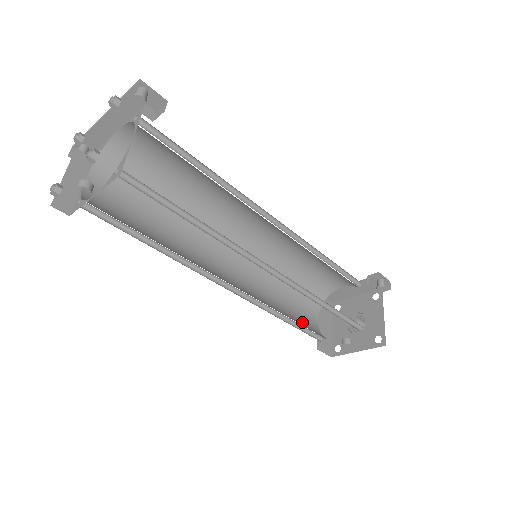
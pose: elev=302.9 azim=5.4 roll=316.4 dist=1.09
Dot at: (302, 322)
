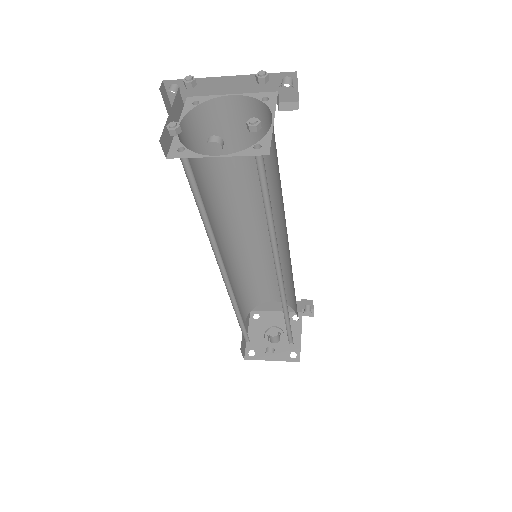
Dot at: occluded
